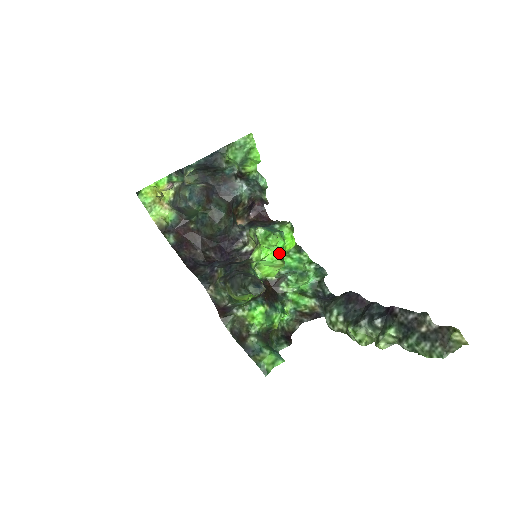
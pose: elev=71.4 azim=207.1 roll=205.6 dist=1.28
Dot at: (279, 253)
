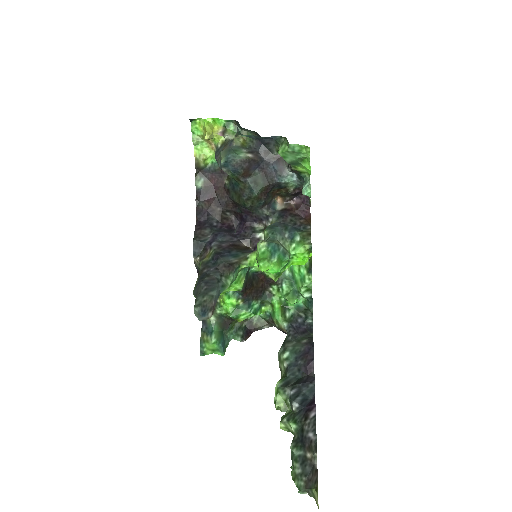
Dot at: occluded
